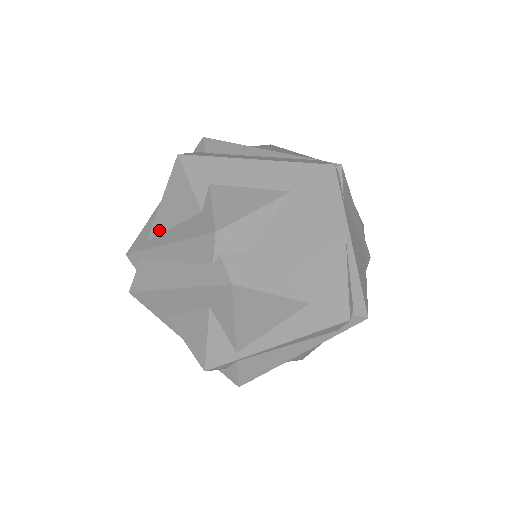
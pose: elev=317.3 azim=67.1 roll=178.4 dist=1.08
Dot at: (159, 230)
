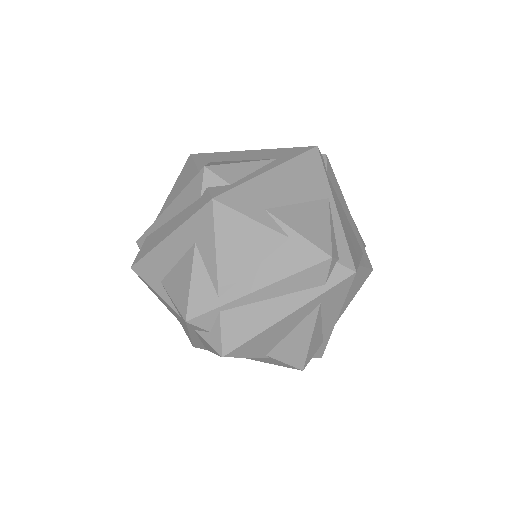
Dot at: (166, 207)
